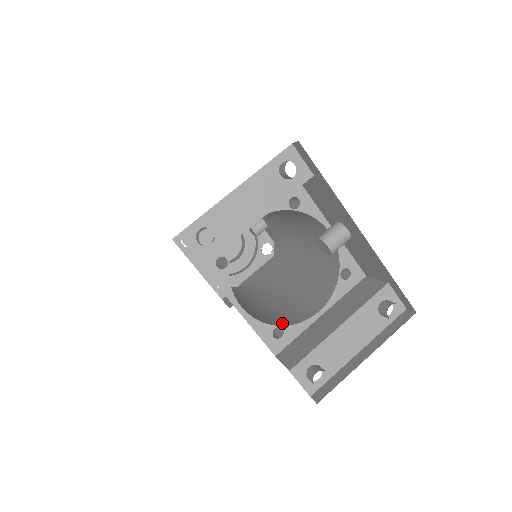
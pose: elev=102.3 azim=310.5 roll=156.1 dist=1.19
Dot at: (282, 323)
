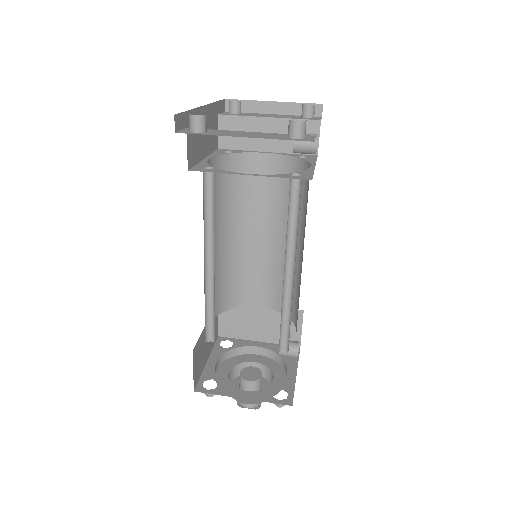
Dot at: occluded
